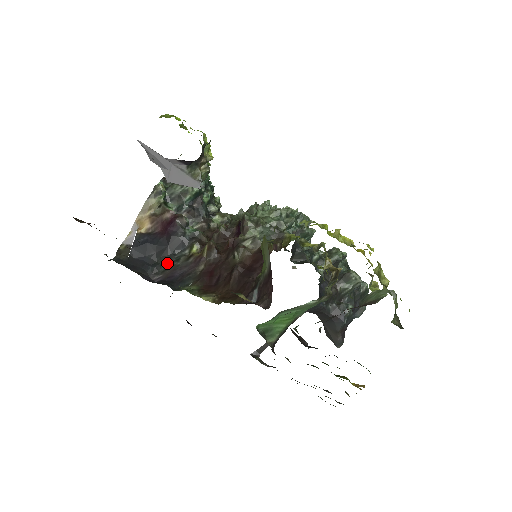
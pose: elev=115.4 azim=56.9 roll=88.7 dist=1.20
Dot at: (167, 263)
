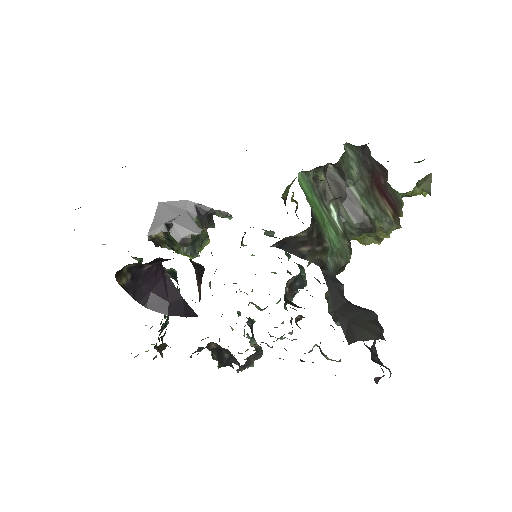
Dot at: occluded
